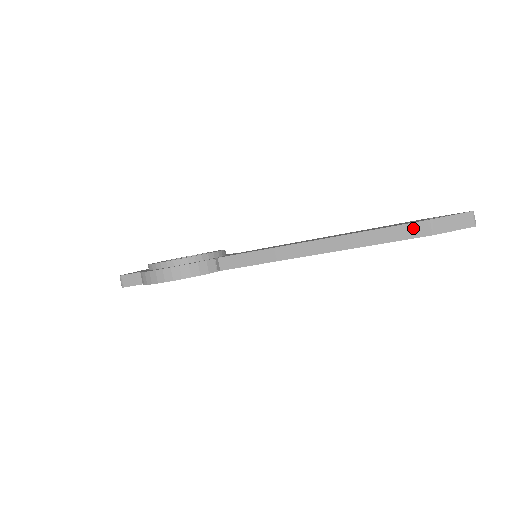
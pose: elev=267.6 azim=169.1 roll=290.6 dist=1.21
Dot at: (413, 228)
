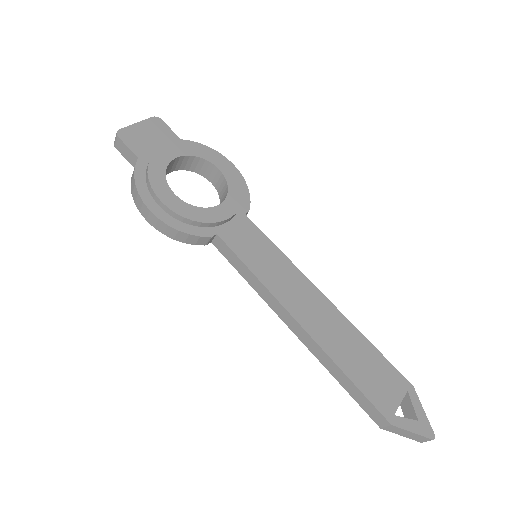
Dot at: (375, 412)
